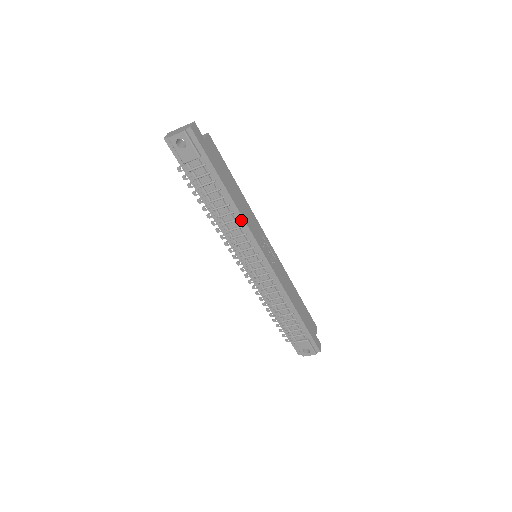
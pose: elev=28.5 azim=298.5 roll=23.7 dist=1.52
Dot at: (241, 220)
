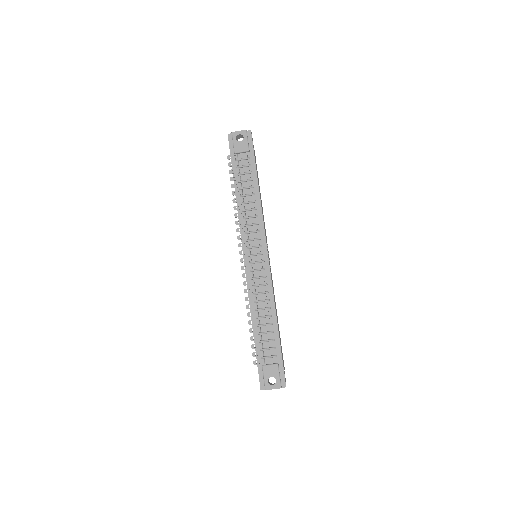
Dot at: (259, 210)
